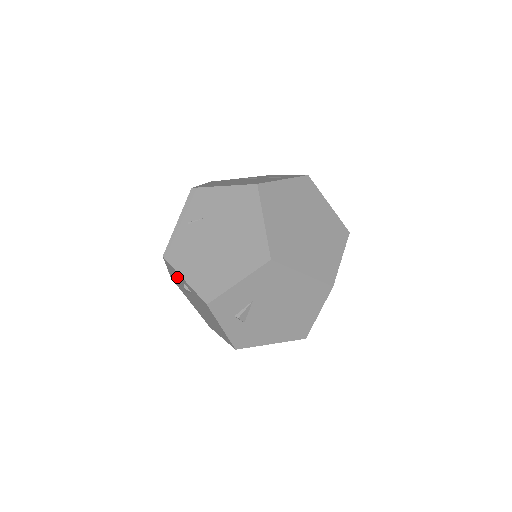
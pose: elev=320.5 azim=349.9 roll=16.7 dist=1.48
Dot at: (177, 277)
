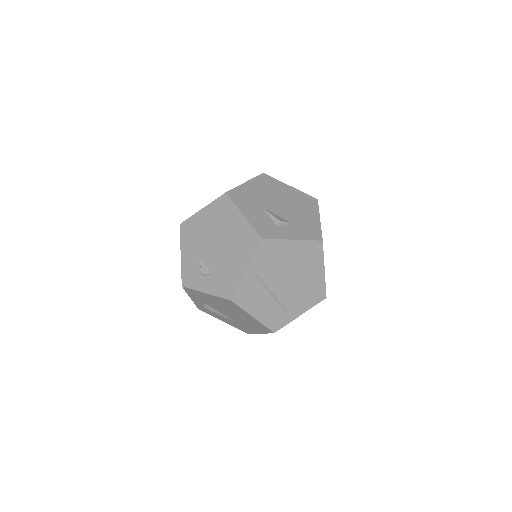
Dot at: (212, 312)
